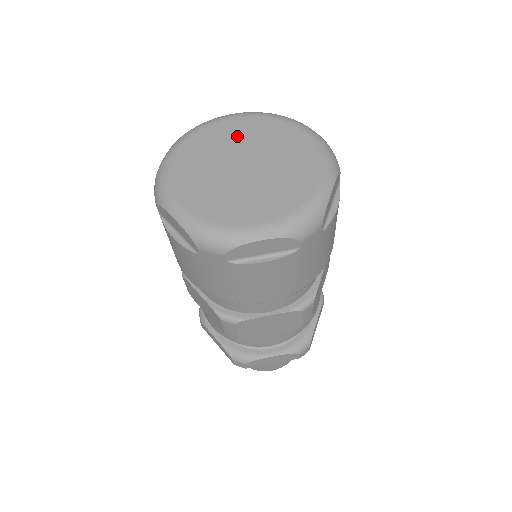
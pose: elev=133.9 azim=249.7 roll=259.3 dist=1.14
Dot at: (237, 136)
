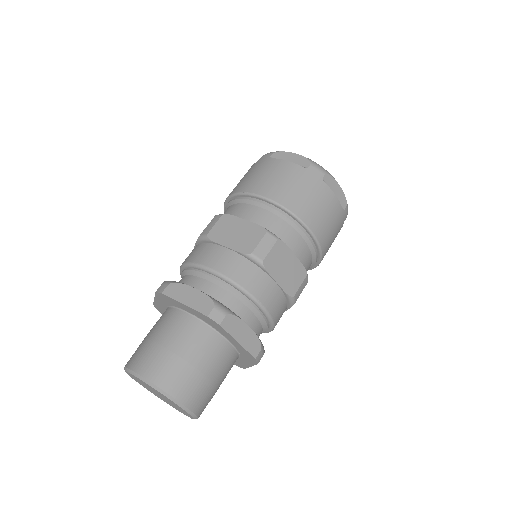
Dot at: occluded
